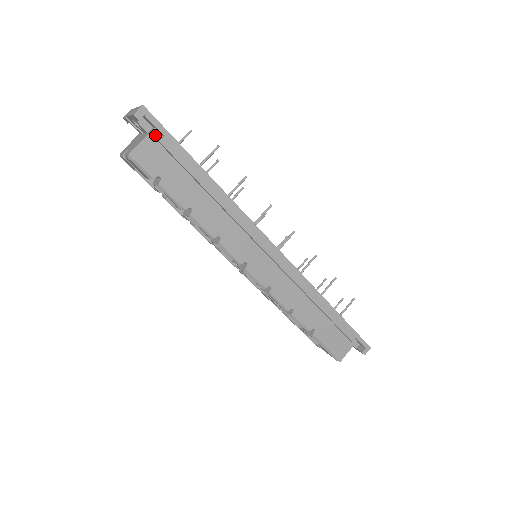
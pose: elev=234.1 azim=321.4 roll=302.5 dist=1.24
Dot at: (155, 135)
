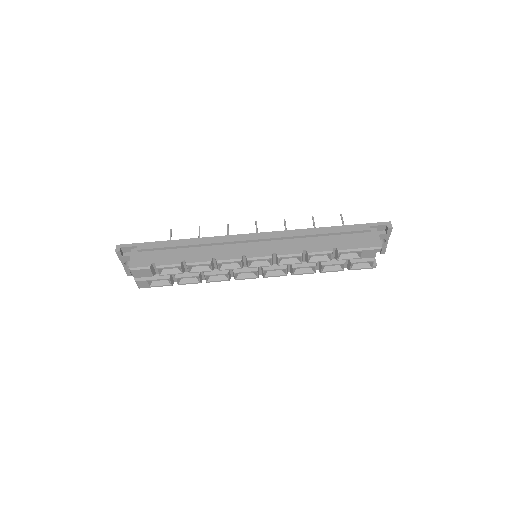
Dot at: (134, 251)
